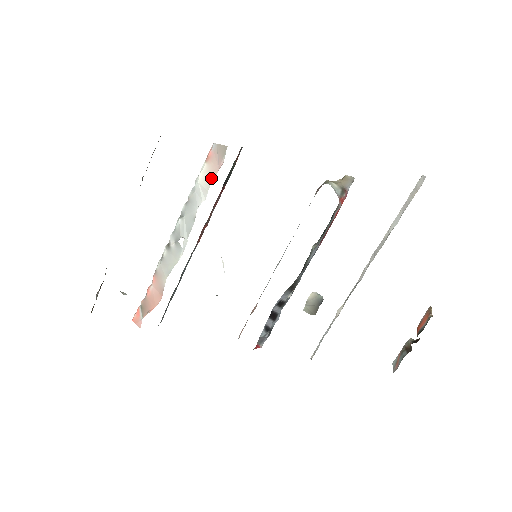
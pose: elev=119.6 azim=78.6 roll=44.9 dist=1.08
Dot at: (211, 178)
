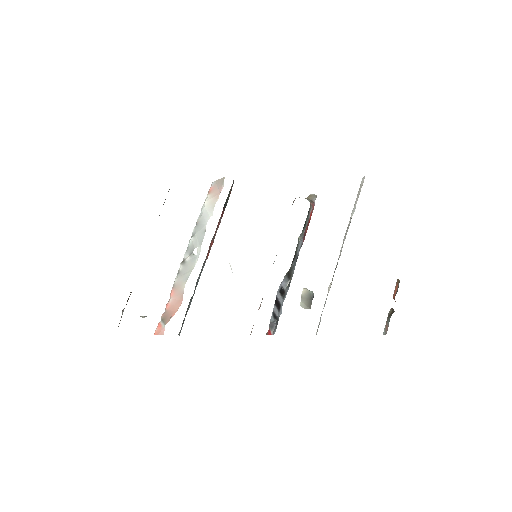
Dot at: (215, 200)
